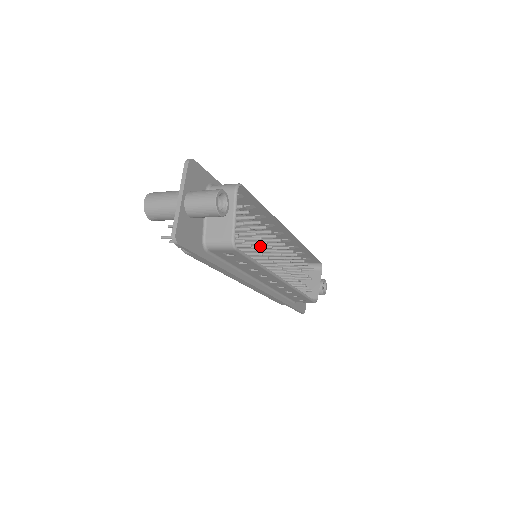
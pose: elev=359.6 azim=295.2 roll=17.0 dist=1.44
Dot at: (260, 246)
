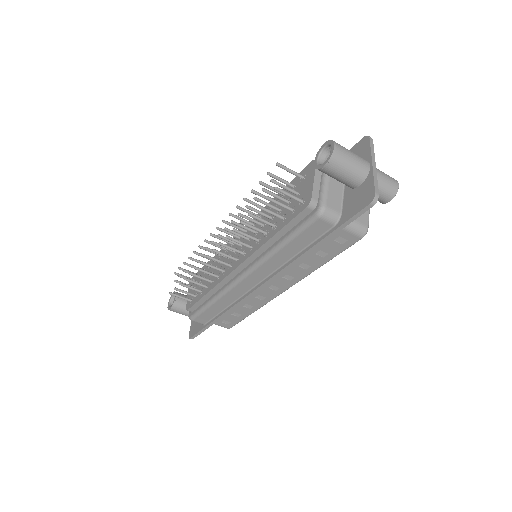
Dot at: occluded
